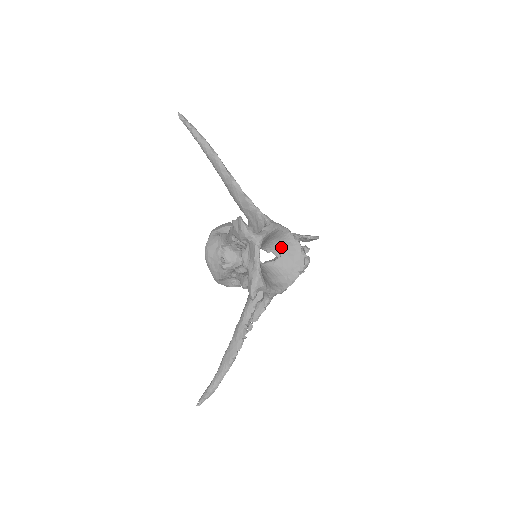
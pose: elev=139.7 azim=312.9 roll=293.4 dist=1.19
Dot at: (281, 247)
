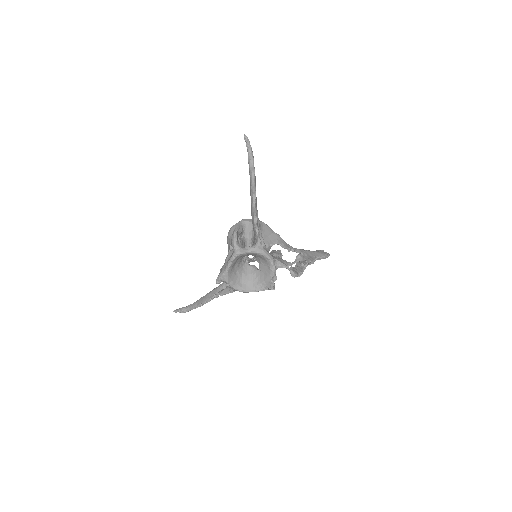
Dot at: (263, 265)
